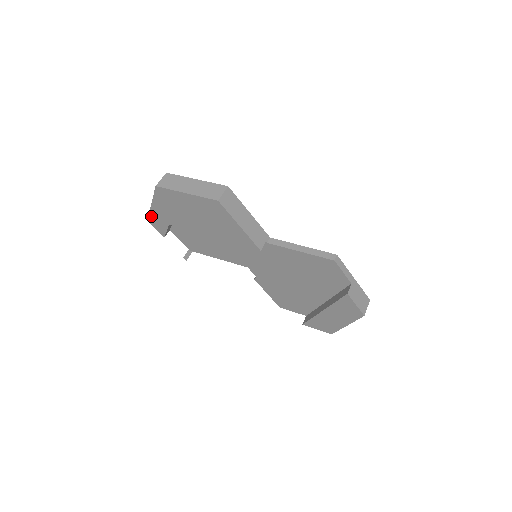
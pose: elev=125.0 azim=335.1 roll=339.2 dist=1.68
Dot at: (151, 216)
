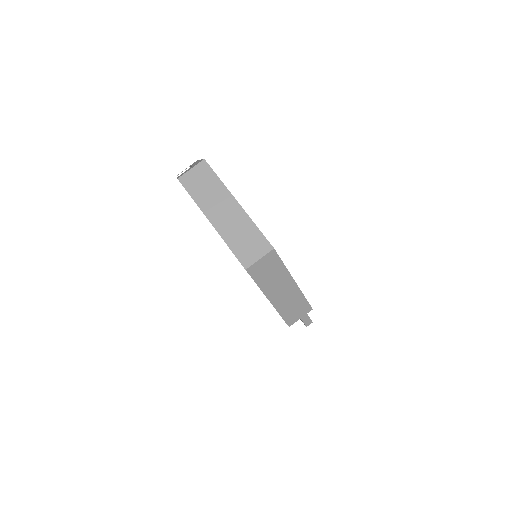
Dot at: (191, 197)
